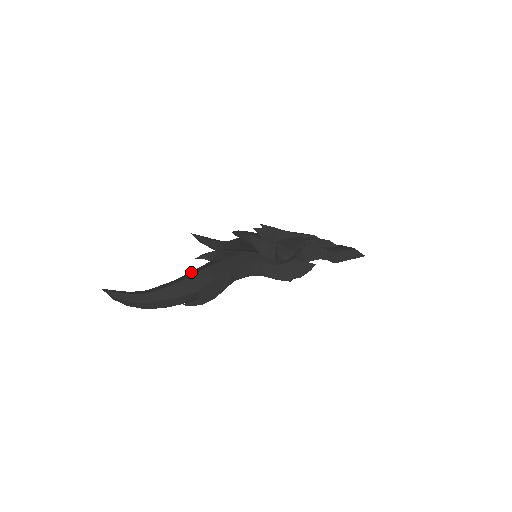
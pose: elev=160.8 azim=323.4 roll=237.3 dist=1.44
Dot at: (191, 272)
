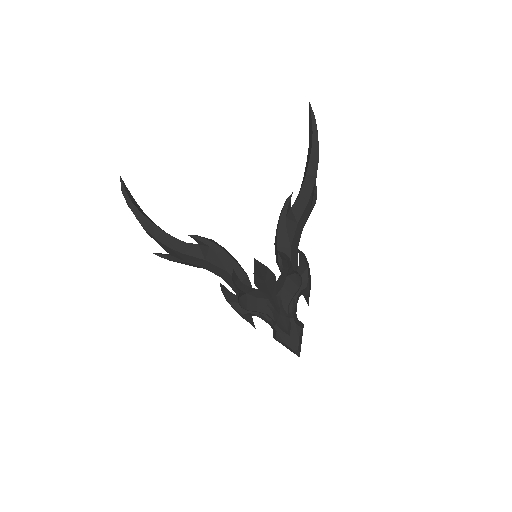
Dot at: (175, 240)
